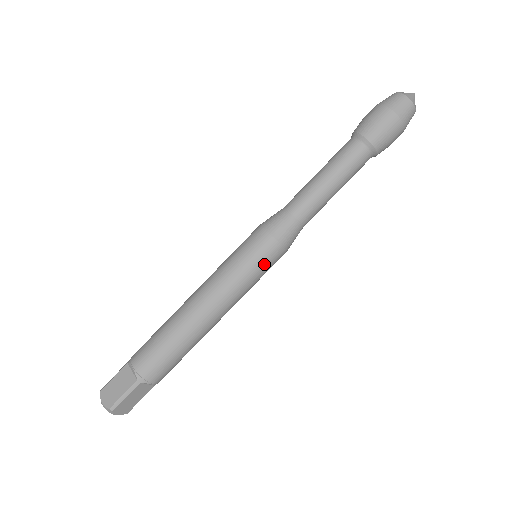
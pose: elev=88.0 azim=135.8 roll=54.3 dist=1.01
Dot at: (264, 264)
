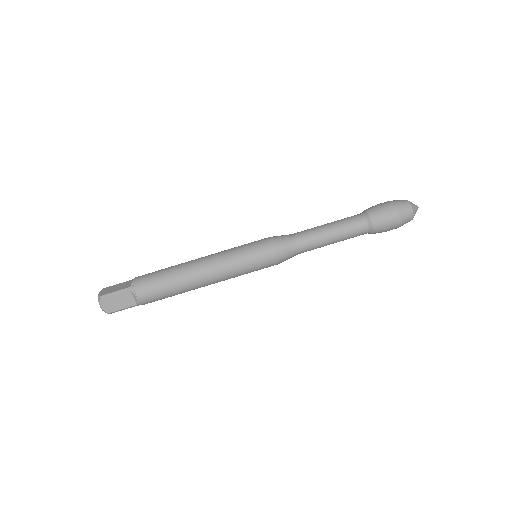
Dot at: (256, 257)
